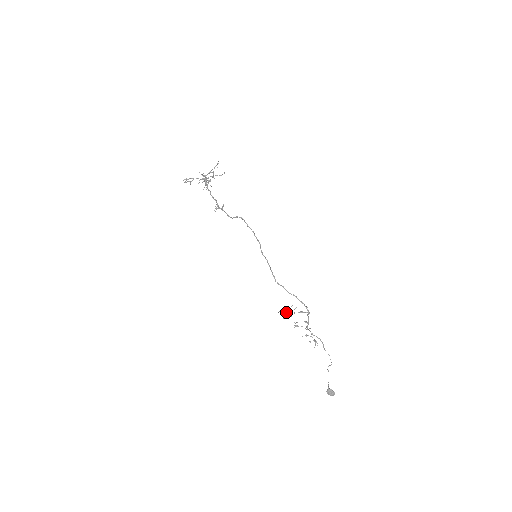
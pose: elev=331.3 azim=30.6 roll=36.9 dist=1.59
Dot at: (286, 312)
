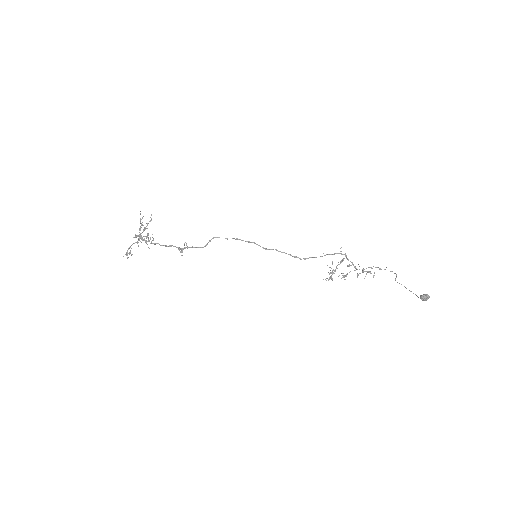
Dot at: occluded
